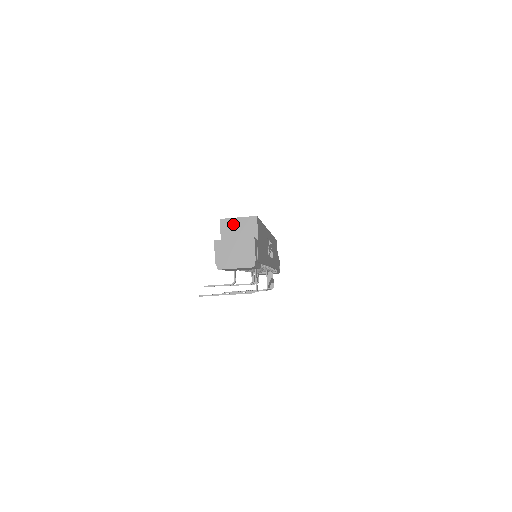
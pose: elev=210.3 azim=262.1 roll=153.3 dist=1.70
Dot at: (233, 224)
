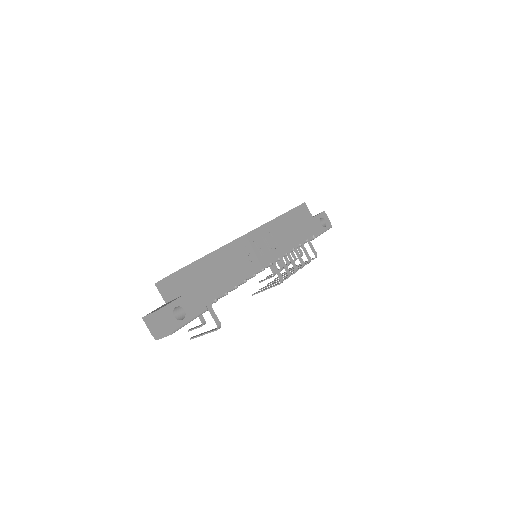
Dot at: (163, 285)
